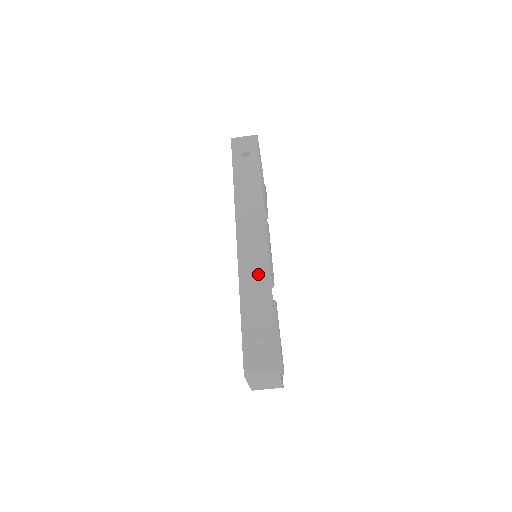
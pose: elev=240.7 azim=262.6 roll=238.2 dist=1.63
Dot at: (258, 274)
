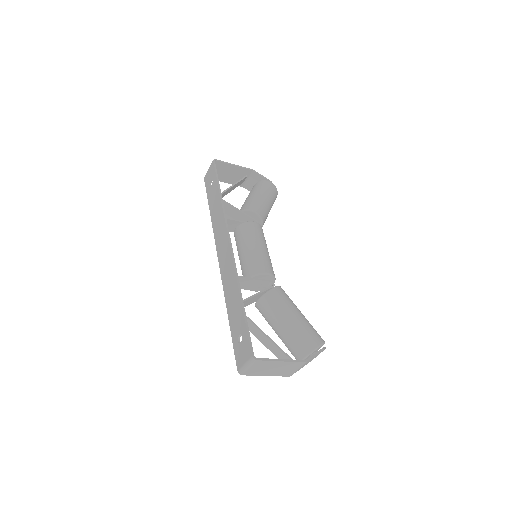
Dot at: (231, 280)
